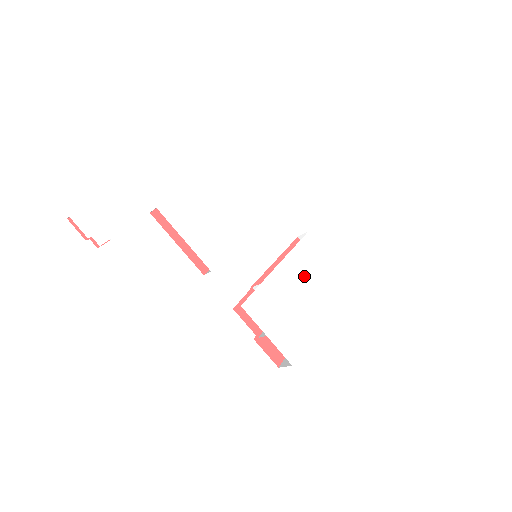
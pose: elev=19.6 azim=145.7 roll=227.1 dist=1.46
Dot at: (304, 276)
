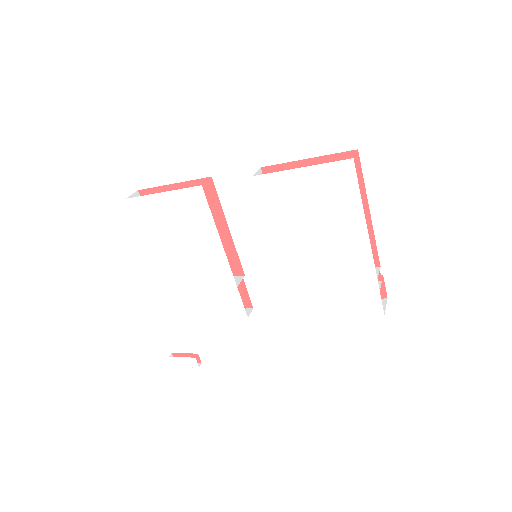
Dot at: (303, 227)
